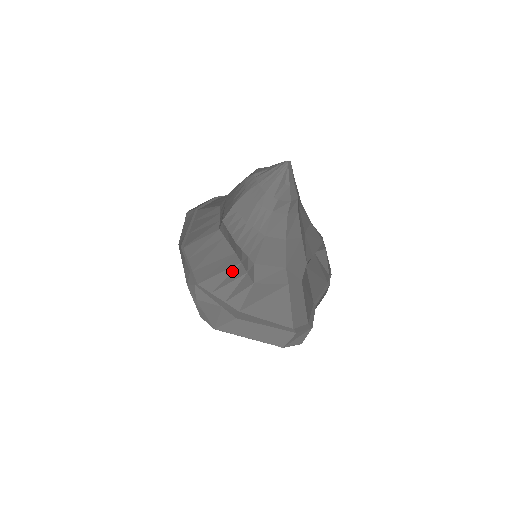
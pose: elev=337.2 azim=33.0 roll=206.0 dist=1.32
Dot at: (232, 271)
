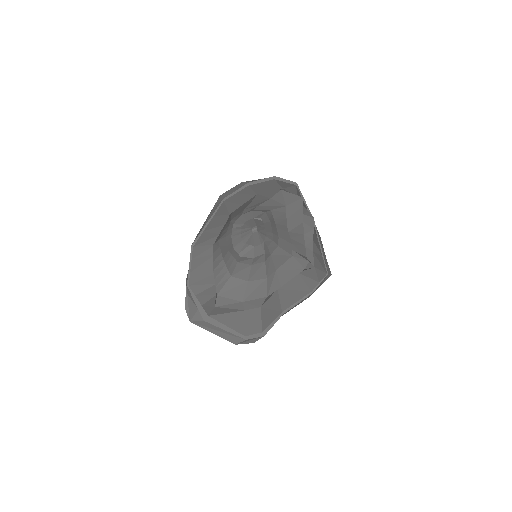
Dot at: (210, 287)
